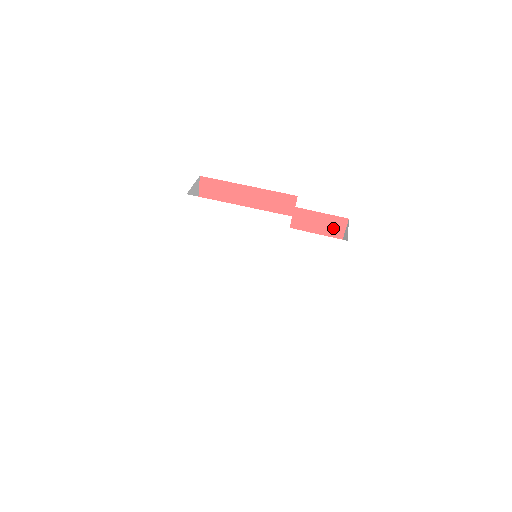
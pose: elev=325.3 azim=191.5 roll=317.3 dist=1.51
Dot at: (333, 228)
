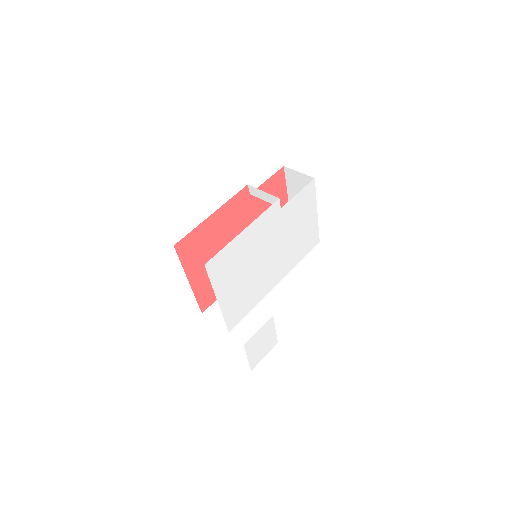
Dot at: (278, 183)
